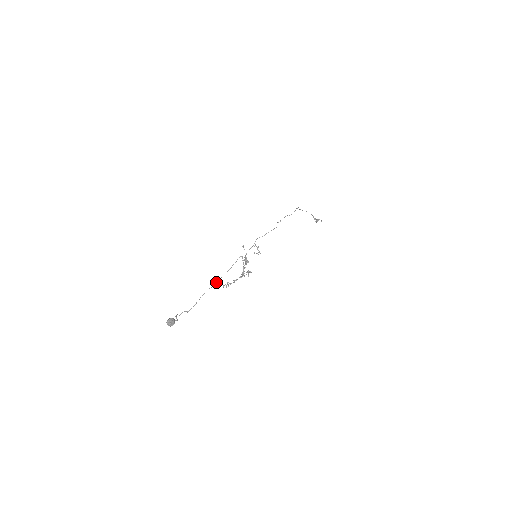
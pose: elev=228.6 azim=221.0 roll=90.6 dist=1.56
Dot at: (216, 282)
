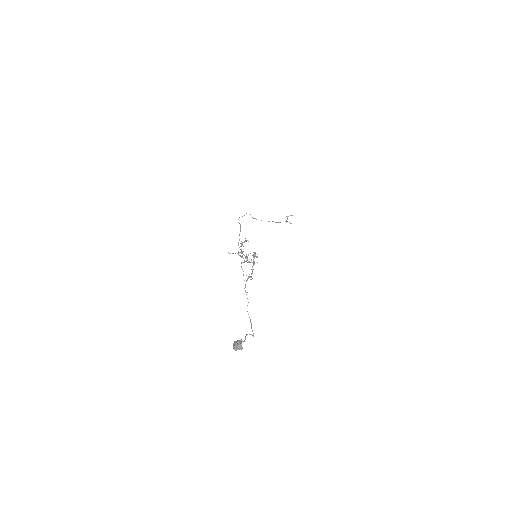
Dot at: occluded
